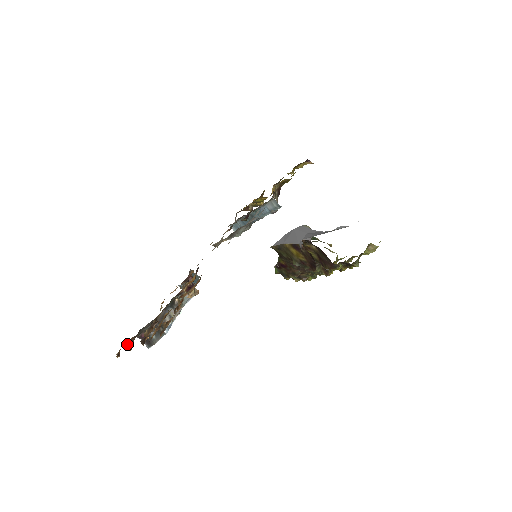
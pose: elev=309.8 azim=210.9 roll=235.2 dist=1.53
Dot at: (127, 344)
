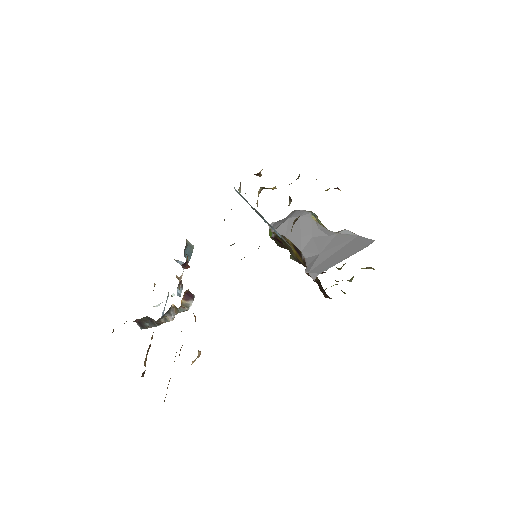
Dot at: occluded
